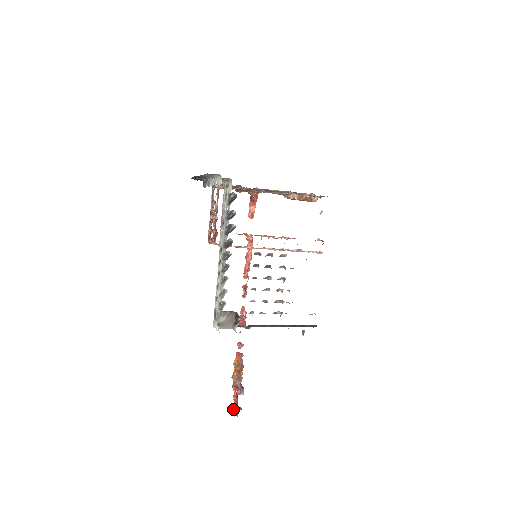
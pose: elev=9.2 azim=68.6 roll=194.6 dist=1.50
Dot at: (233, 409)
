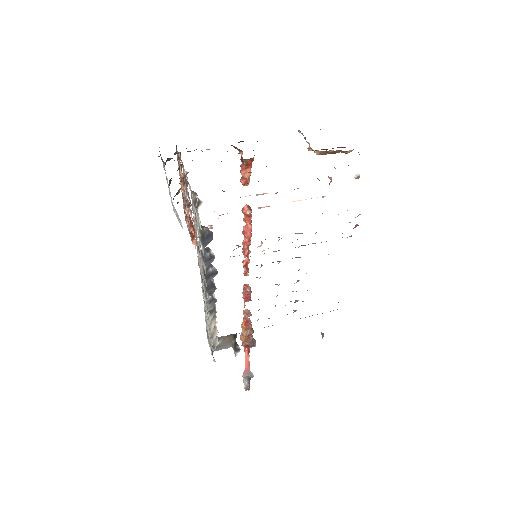
Dot at: (244, 381)
